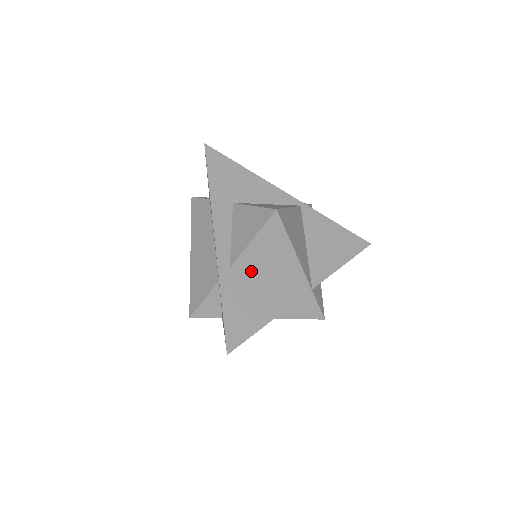
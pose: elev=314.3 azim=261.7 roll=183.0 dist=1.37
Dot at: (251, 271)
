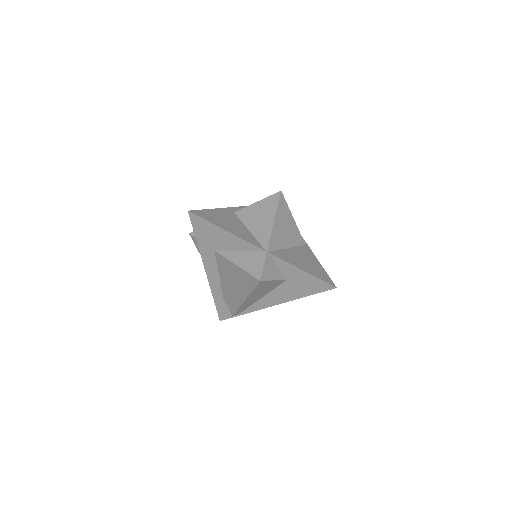
Dot at: (243, 220)
